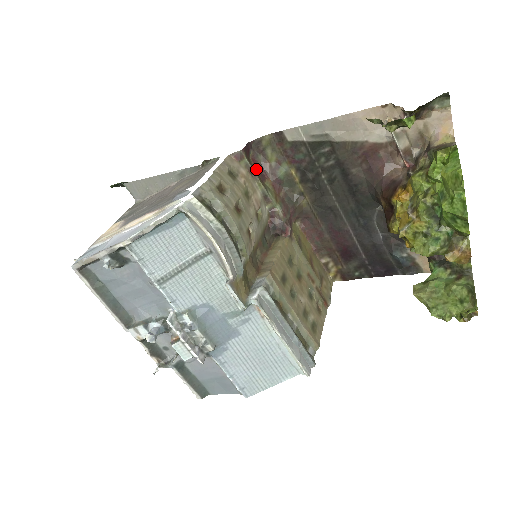
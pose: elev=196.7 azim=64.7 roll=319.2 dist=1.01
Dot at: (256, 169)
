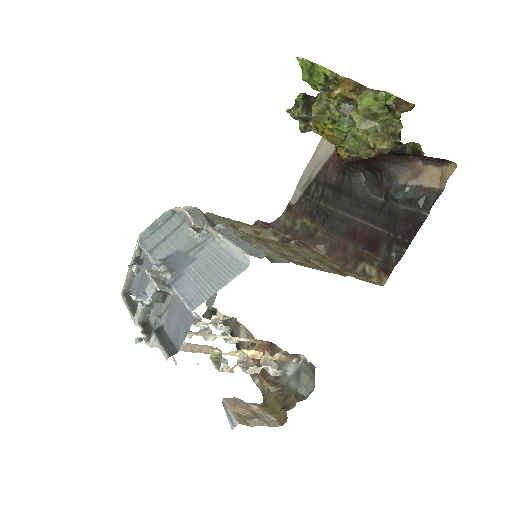
Dot at: occluded
